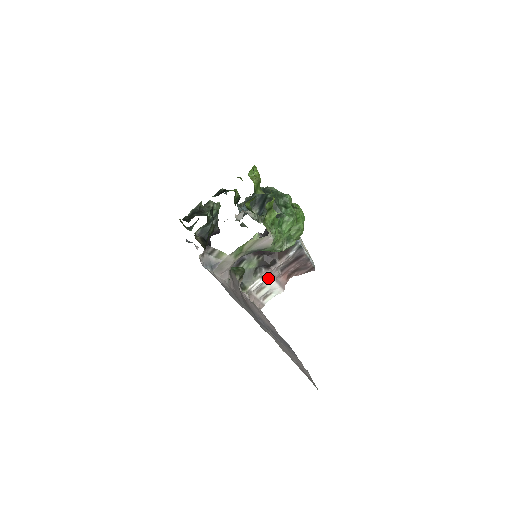
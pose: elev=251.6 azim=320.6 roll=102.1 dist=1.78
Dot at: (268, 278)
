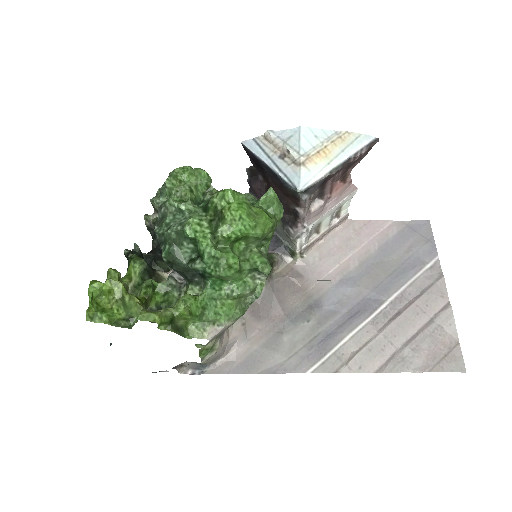
Dot at: (308, 229)
